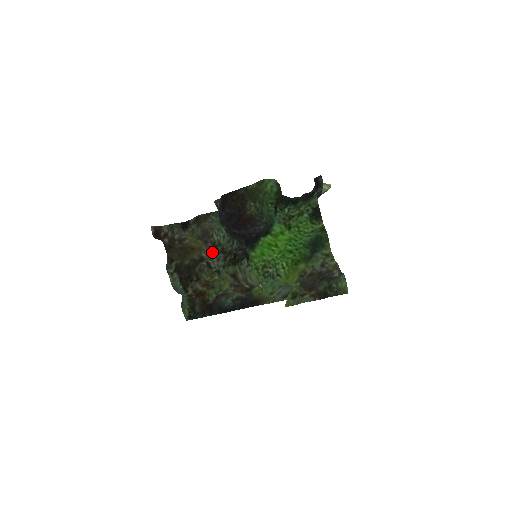
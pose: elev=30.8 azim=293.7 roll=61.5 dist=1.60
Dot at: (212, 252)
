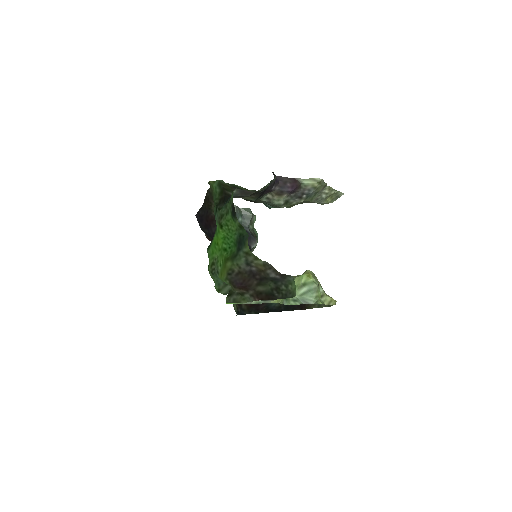
Dot at: occluded
